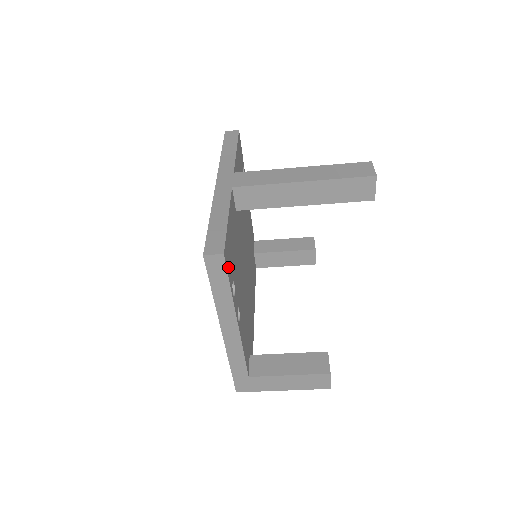
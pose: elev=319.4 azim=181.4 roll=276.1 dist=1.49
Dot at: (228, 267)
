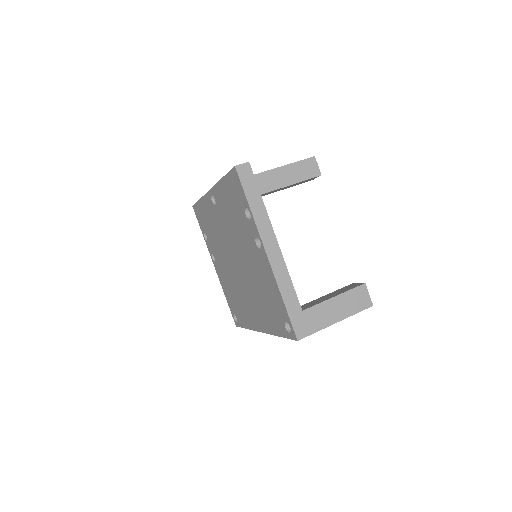
Dot at: occluded
